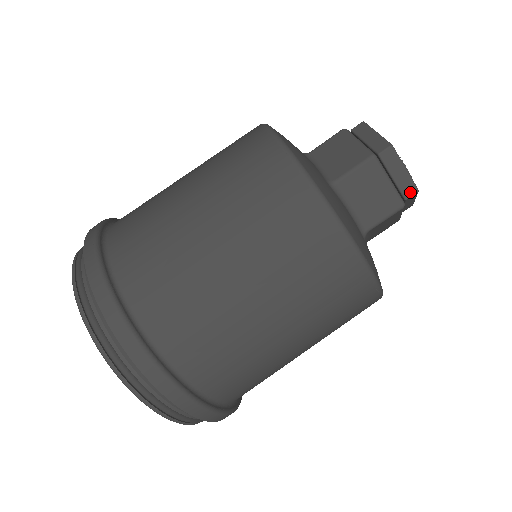
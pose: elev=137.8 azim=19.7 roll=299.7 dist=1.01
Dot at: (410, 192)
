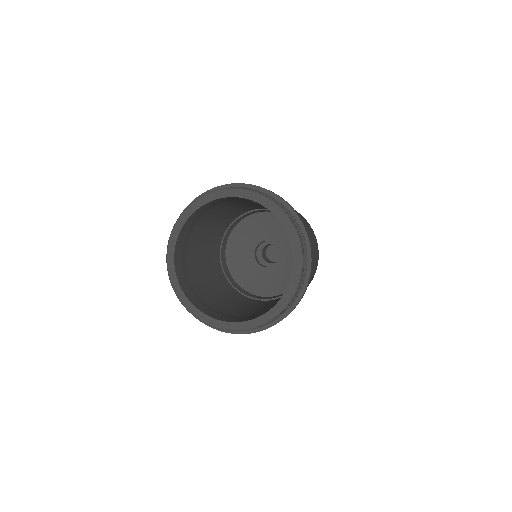
Dot at: occluded
